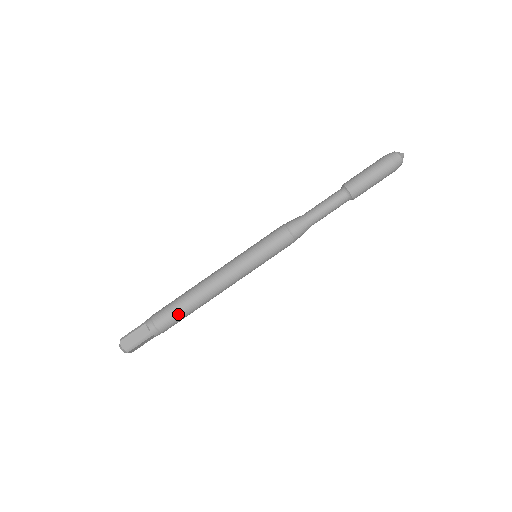
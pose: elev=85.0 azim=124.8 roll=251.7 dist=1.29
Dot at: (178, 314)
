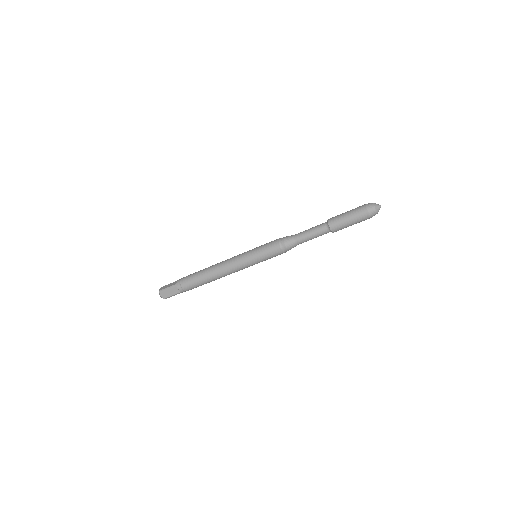
Dot at: (199, 285)
